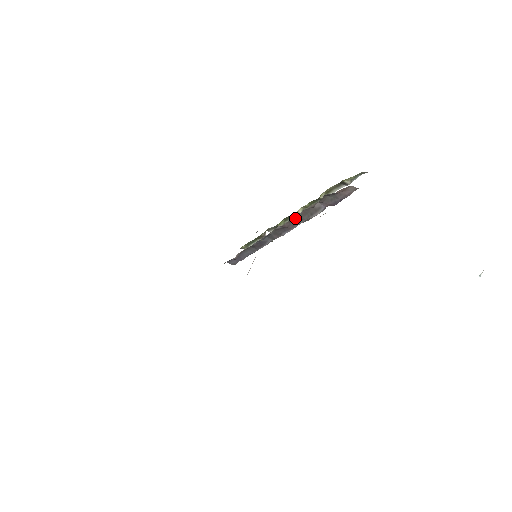
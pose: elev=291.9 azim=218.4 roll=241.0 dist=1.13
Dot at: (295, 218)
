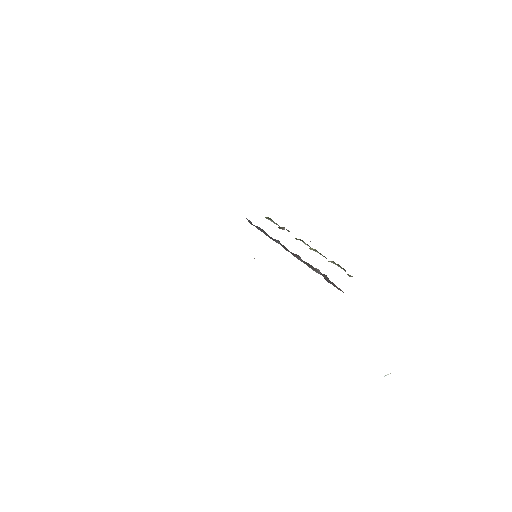
Dot at: occluded
